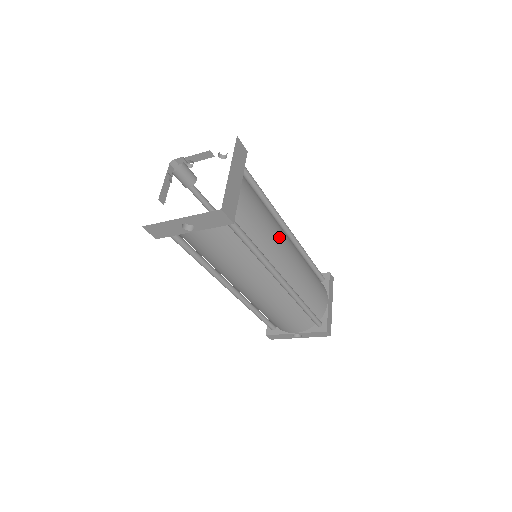
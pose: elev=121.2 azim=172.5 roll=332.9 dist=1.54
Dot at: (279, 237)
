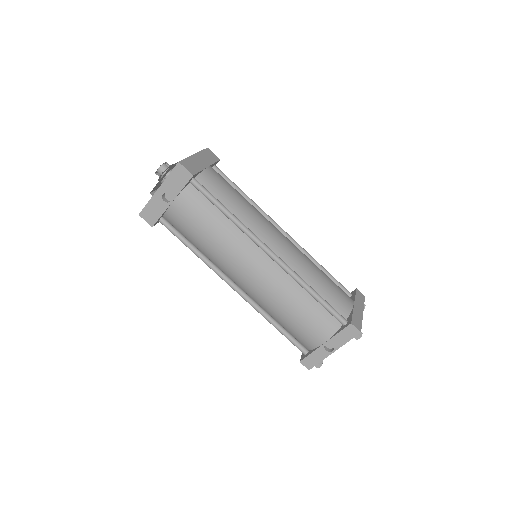
Dot at: (261, 218)
